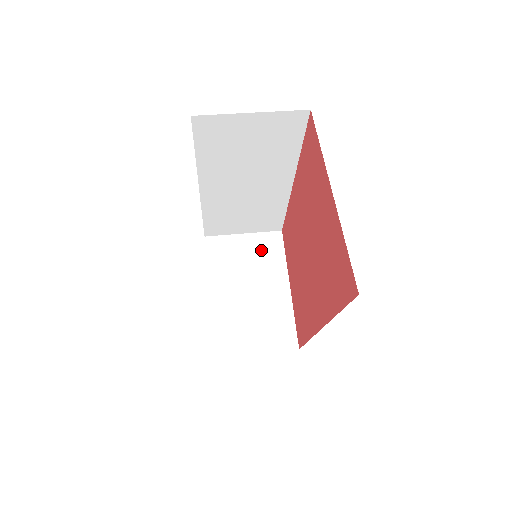
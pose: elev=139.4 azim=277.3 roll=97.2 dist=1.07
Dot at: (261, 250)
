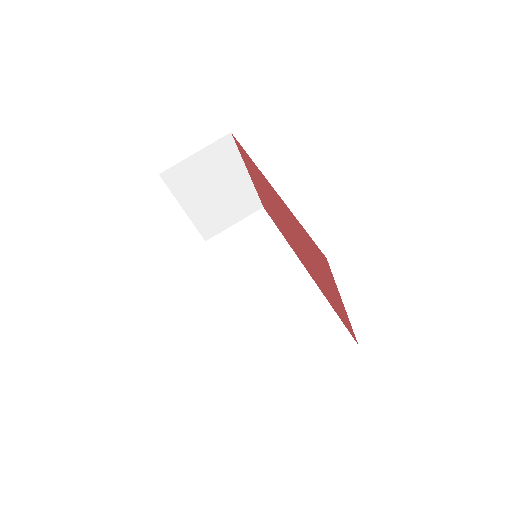
Dot at: (216, 159)
